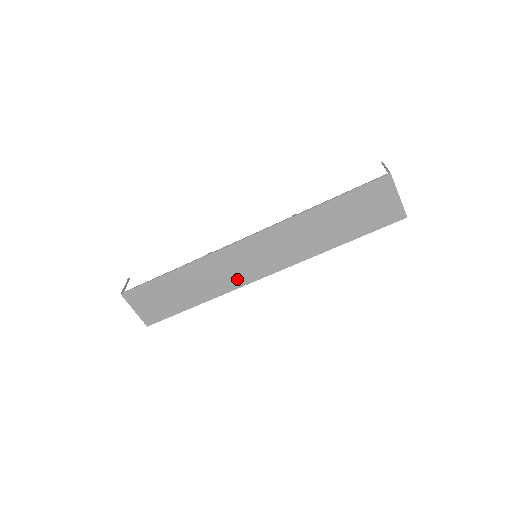
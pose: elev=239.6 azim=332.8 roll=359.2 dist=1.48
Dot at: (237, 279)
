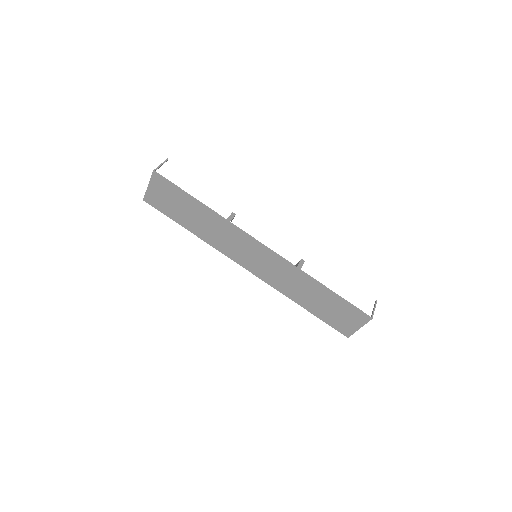
Dot at: (230, 251)
